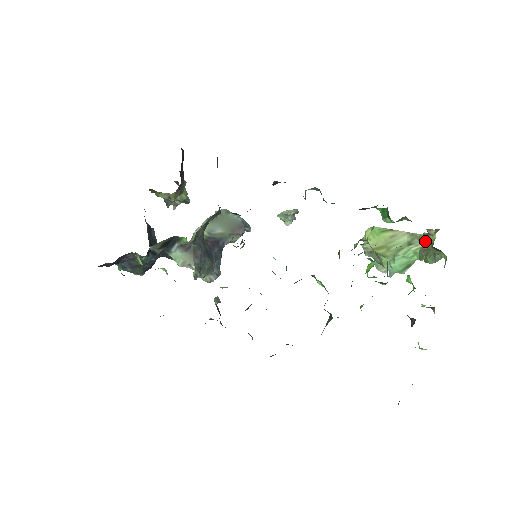
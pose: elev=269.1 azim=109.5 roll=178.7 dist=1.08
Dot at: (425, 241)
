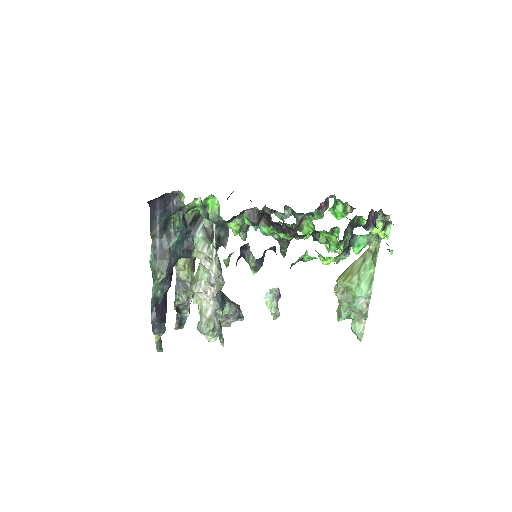
Dot at: occluded
